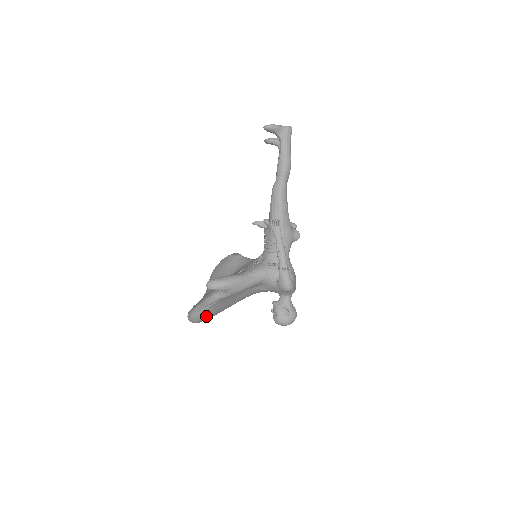
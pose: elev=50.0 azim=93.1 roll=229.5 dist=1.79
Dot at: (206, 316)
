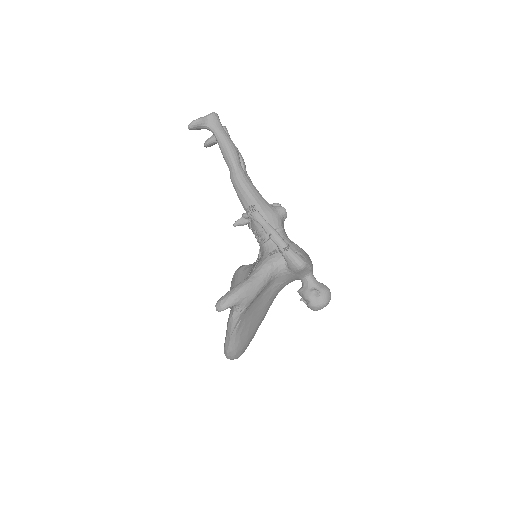
Dot at: (241, 344)
